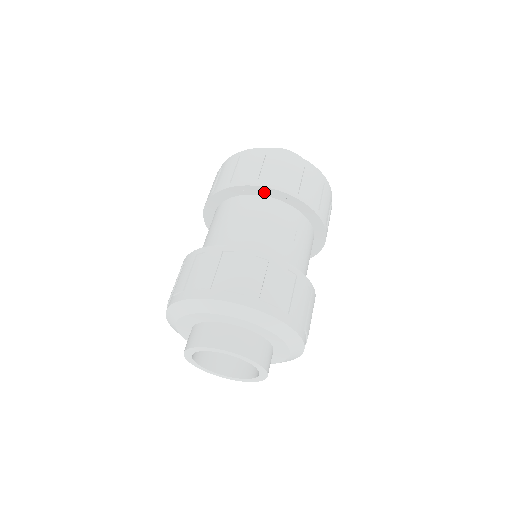
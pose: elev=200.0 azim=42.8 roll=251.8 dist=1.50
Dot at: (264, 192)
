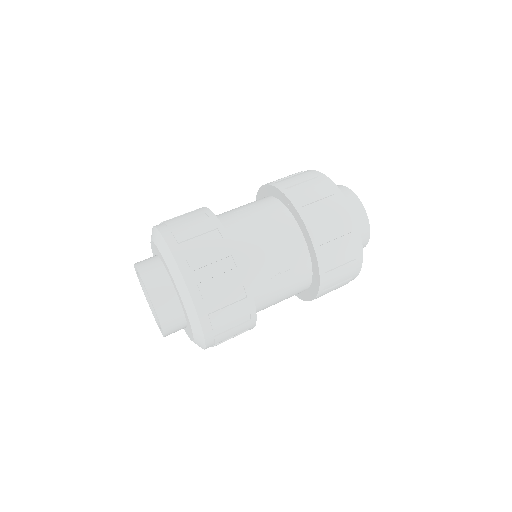
Dot at: (298, 219)
